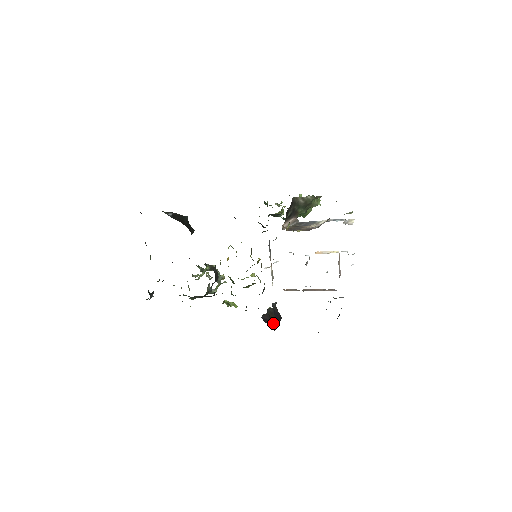
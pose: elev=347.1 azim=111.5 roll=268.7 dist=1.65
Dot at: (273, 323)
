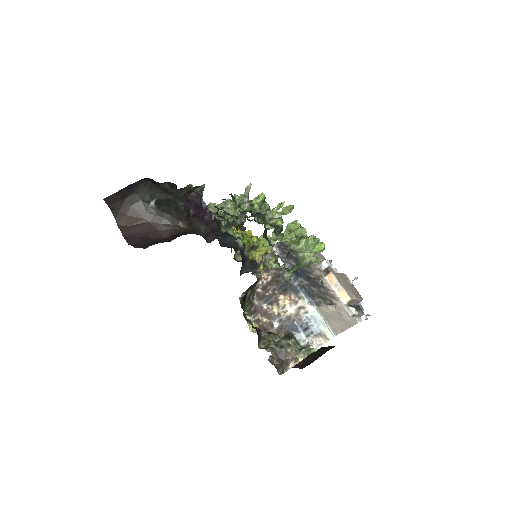
Dot at: occluded
